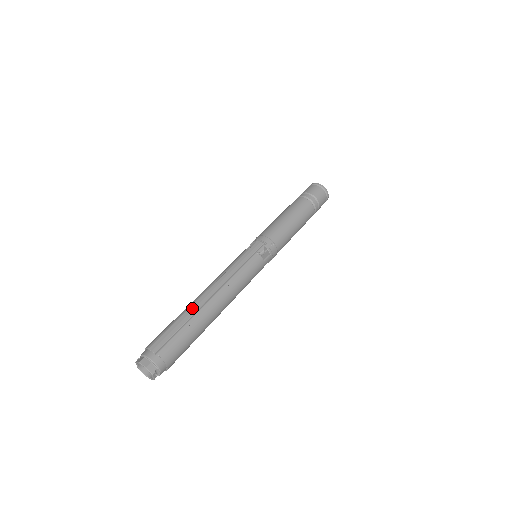
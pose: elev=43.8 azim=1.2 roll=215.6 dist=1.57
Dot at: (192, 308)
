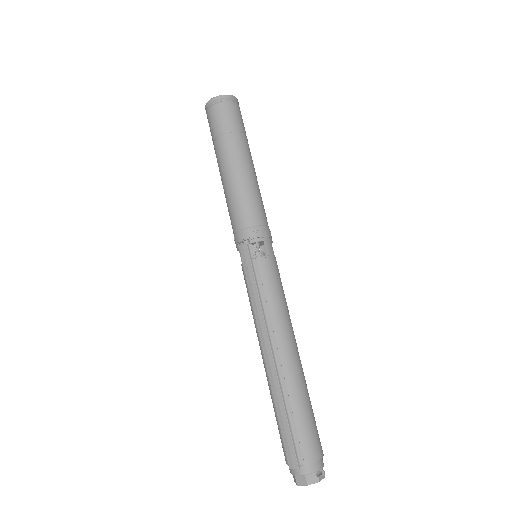
Dot at: (273, 389)
